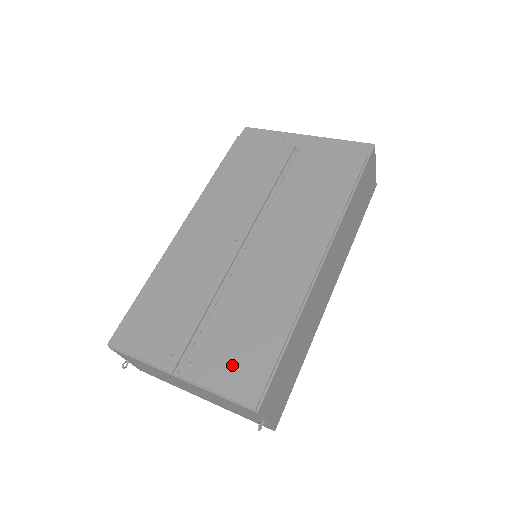
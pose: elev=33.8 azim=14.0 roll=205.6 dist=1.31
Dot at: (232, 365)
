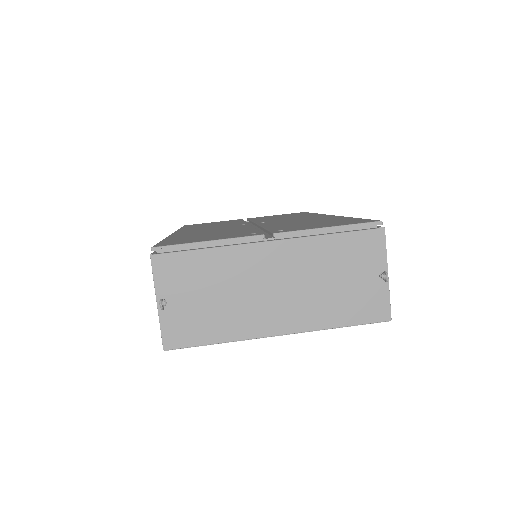
Dot at: (325, 224)
